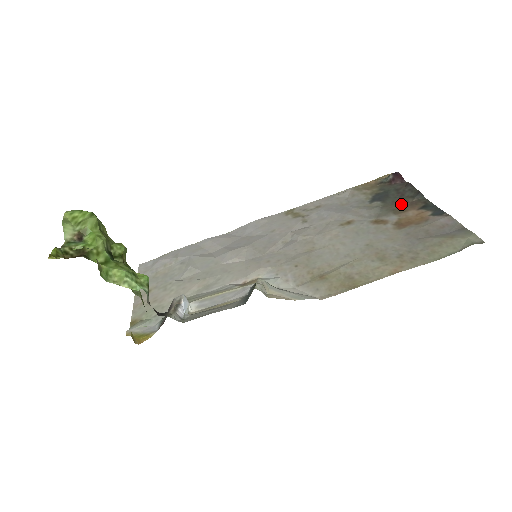
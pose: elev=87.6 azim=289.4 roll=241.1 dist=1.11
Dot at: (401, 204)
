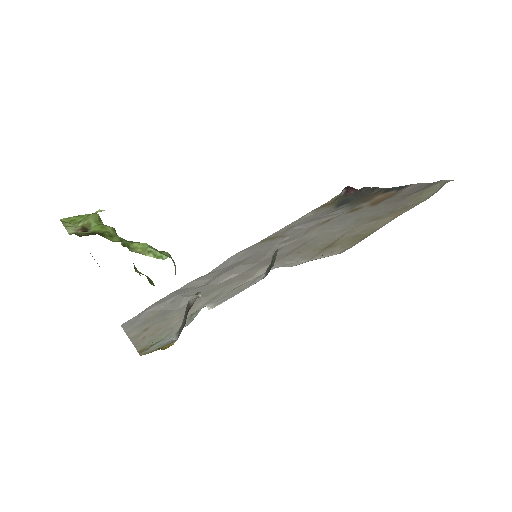
Dot at: (365, 197)
